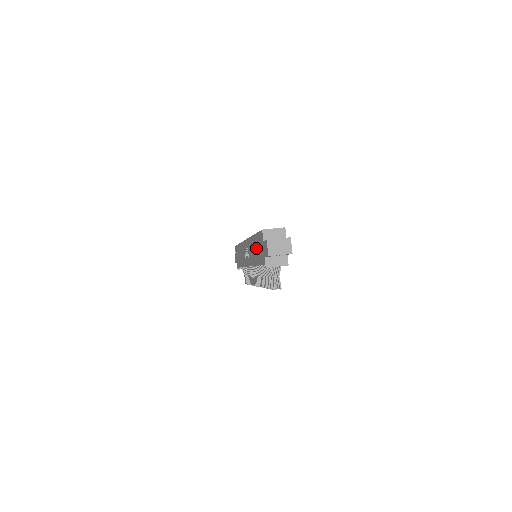
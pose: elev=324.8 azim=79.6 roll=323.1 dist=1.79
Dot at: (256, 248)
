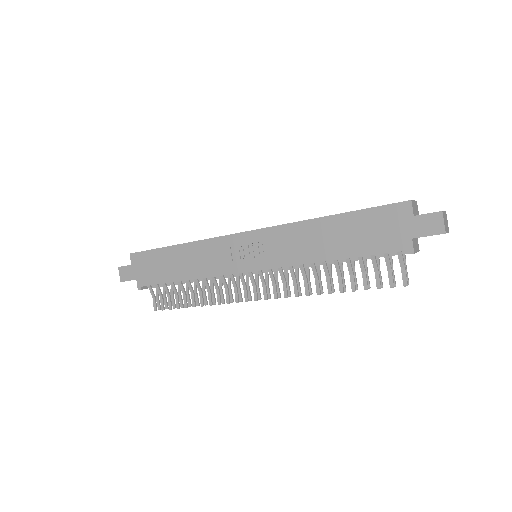
Dot at: (346, 233)
